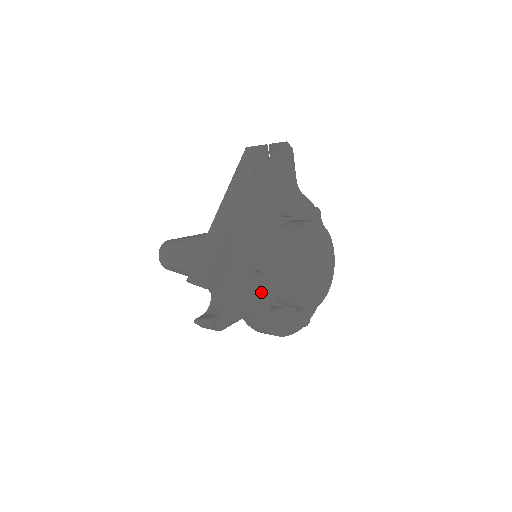
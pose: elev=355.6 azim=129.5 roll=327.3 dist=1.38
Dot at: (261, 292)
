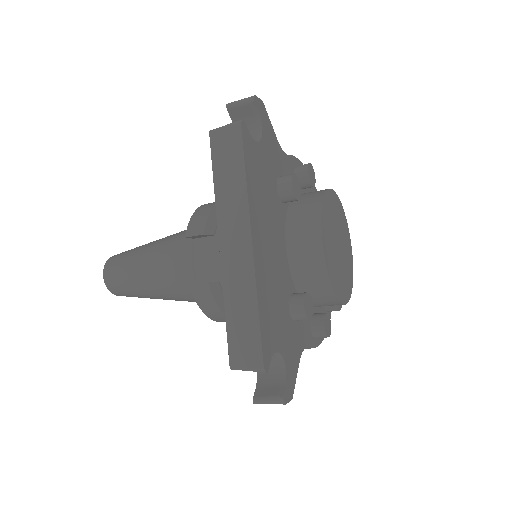
Dot at: occluded
